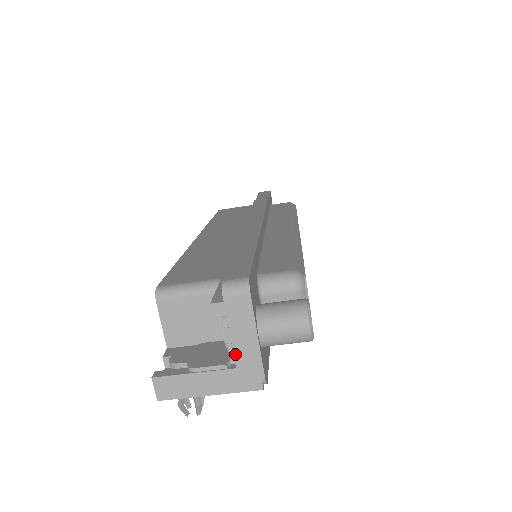
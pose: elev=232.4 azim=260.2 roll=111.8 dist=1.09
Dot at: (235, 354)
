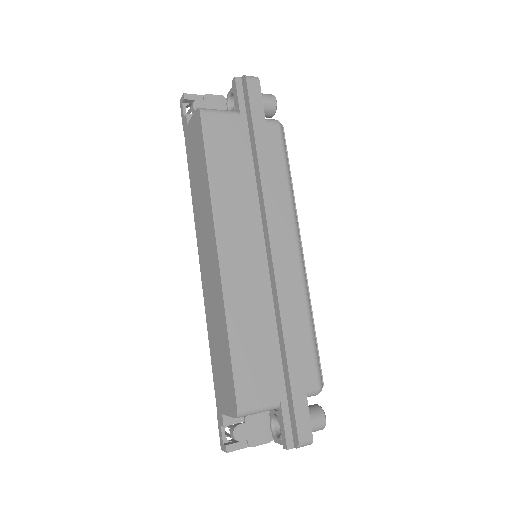
Dot at: occluded
